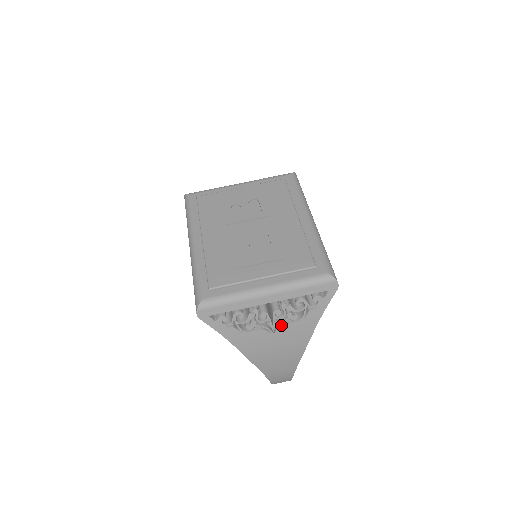
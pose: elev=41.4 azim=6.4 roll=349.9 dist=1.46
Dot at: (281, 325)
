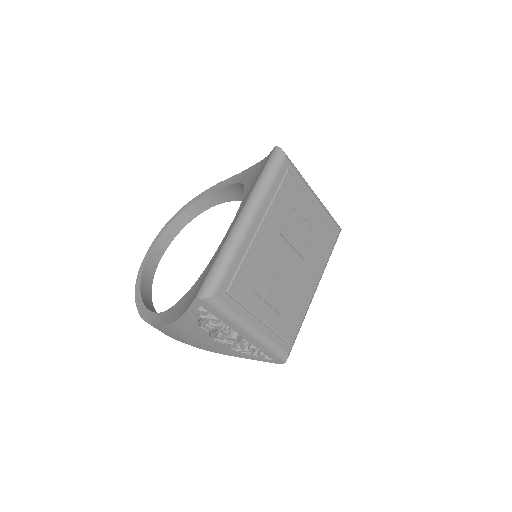
Dot at: (221, 340)
